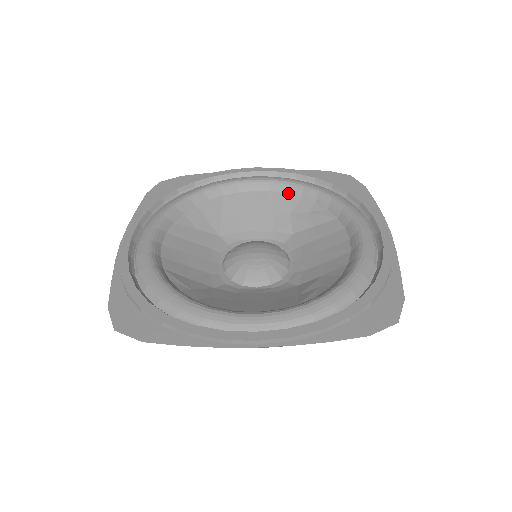
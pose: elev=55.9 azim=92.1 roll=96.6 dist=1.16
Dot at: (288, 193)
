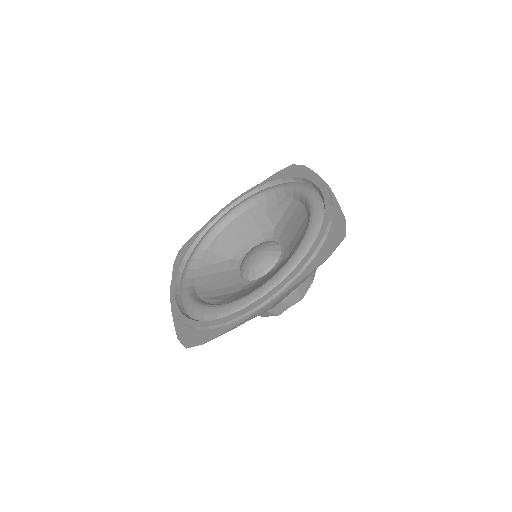
Dot at: (258, 204)
